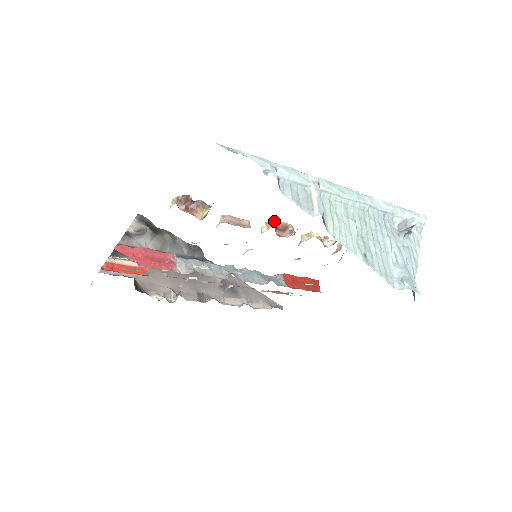
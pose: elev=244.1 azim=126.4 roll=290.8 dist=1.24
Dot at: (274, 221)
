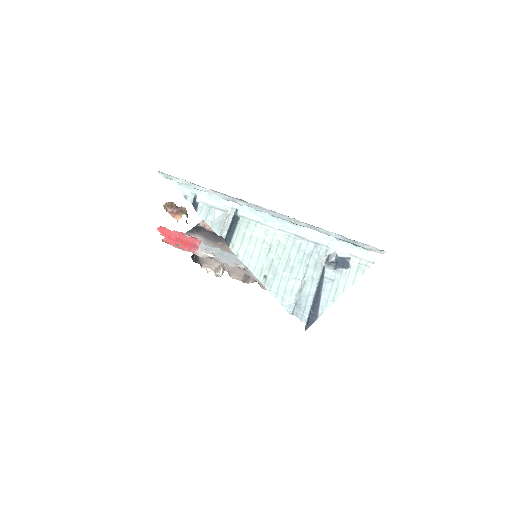
Dot at: occluded
